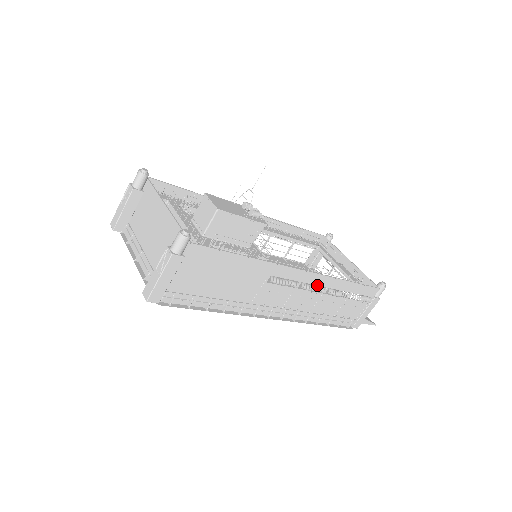
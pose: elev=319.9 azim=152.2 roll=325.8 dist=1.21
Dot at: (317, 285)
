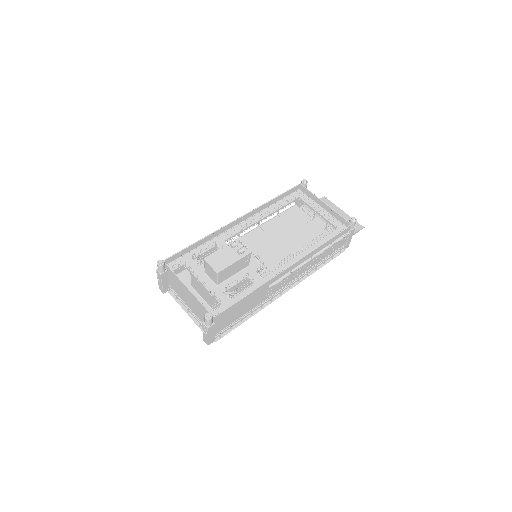
Dot at: (303, 262)
